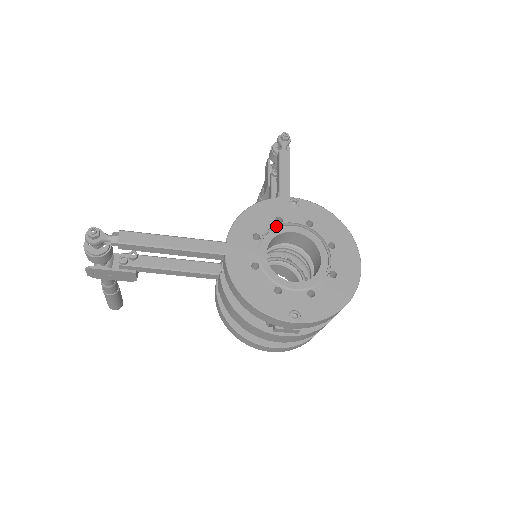
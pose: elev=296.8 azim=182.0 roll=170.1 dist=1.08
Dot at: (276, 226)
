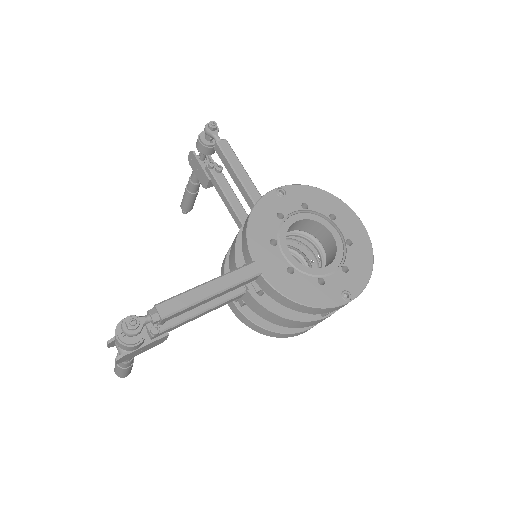
Dot at: (281, 223)
